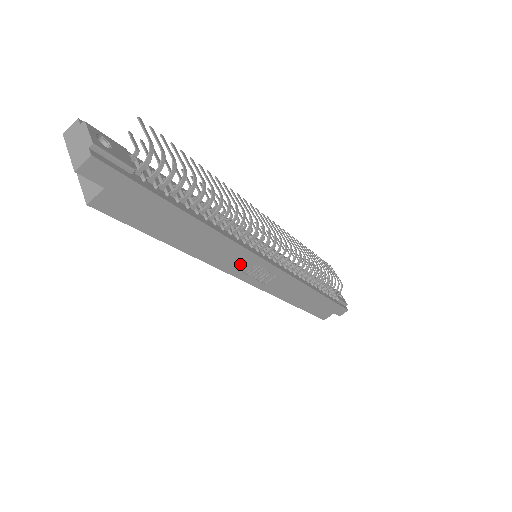
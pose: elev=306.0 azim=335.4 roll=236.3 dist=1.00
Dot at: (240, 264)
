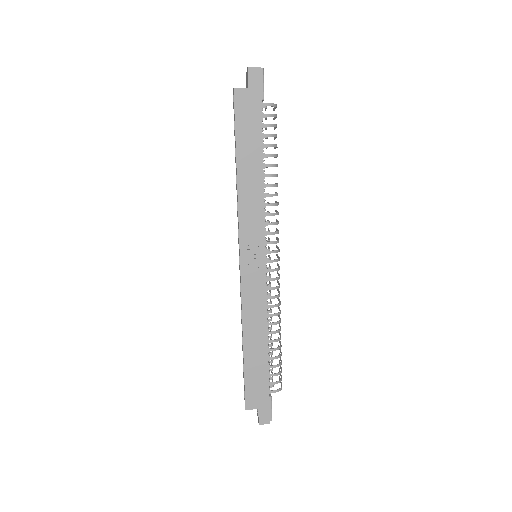
Dot at: (251, 230)
